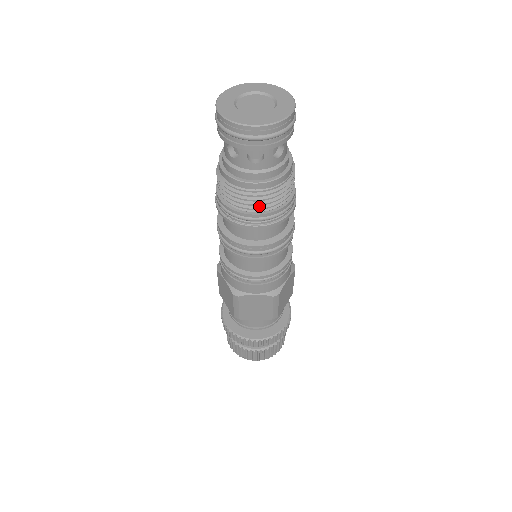
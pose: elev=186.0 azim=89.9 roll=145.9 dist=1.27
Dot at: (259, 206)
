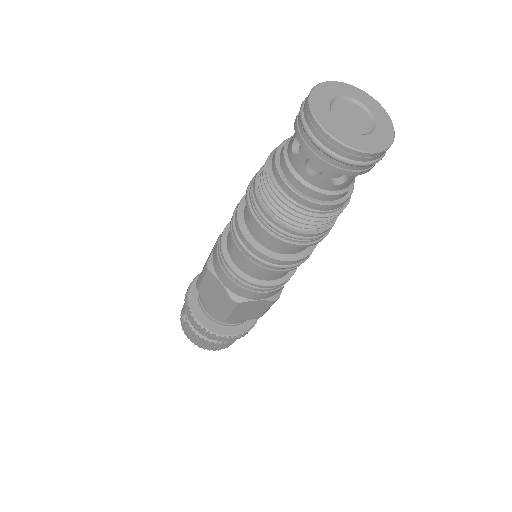
Dot at: (316, 225)
